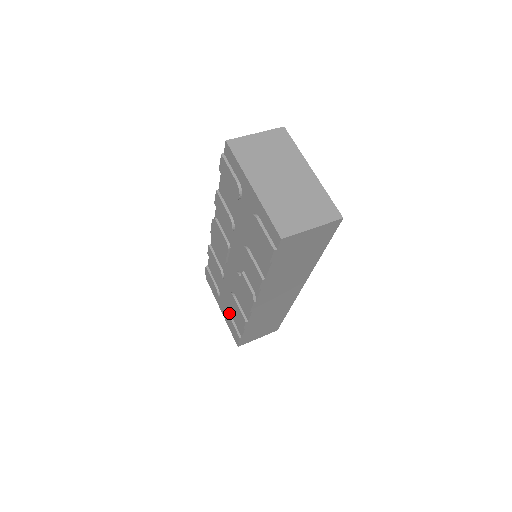
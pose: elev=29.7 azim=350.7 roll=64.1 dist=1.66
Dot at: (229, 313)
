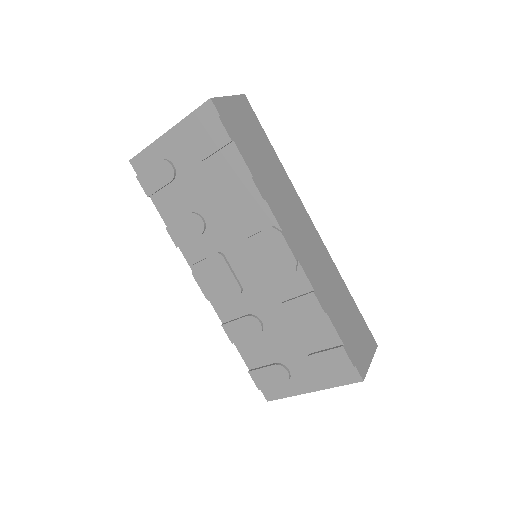
Dot at: (309, 355)
